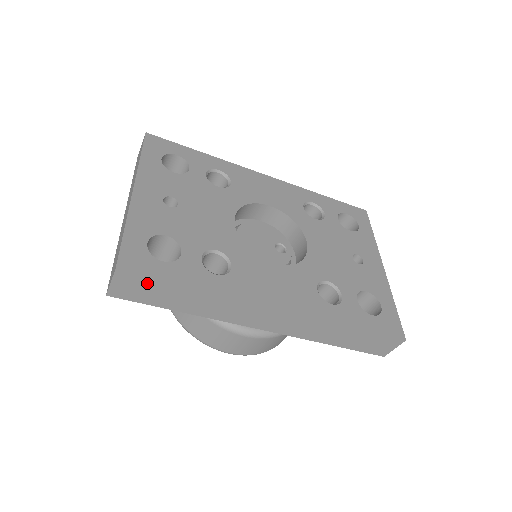
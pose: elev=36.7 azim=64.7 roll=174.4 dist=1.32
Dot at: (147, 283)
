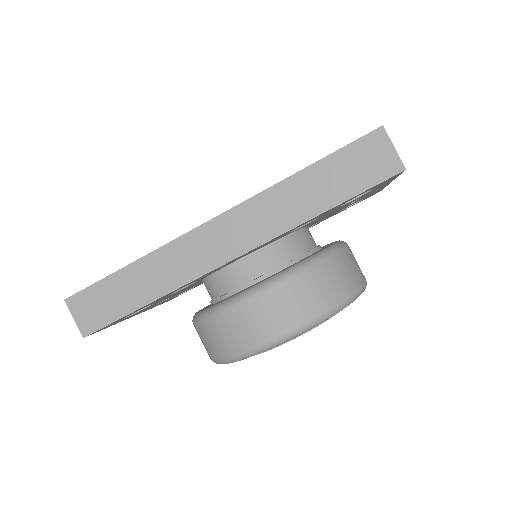
Dot at: (94, 293)
